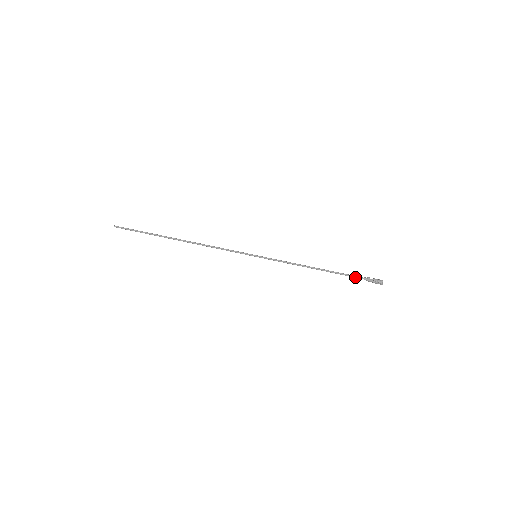
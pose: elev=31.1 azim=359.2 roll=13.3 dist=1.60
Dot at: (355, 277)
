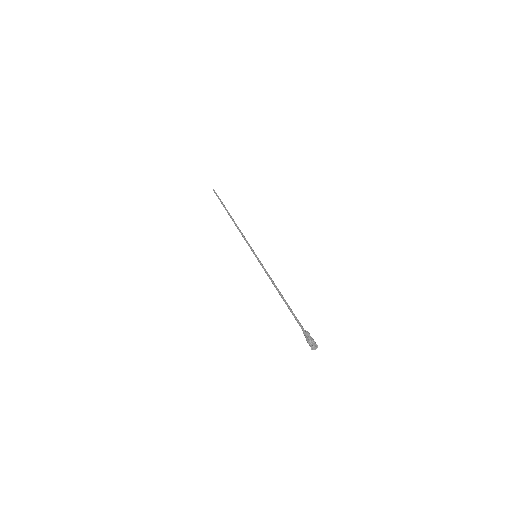
Dot at: (299, 324)
